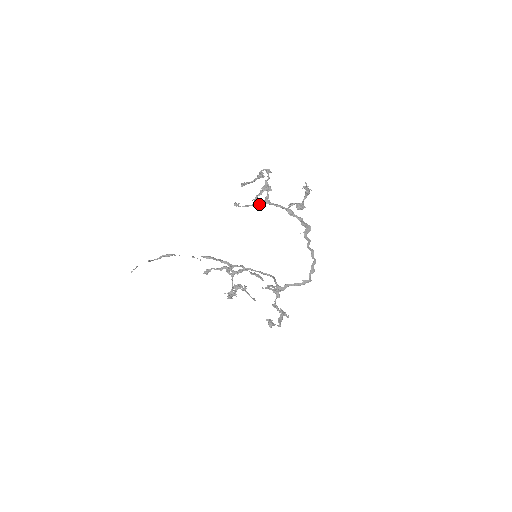
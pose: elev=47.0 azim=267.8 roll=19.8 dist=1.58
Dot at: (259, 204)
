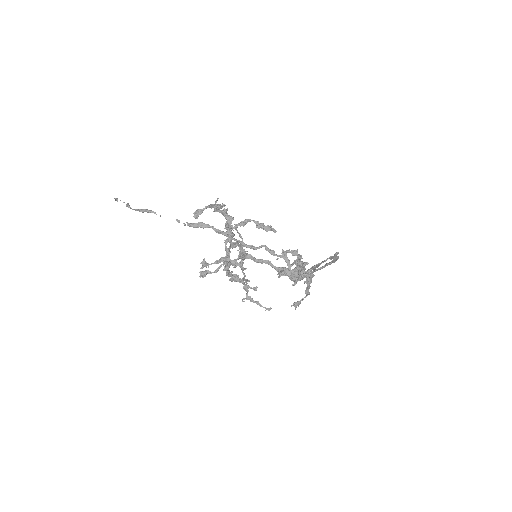
Dot at: (234, 260)
